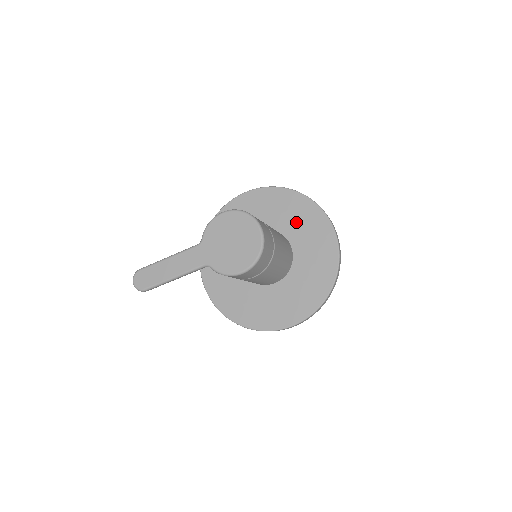
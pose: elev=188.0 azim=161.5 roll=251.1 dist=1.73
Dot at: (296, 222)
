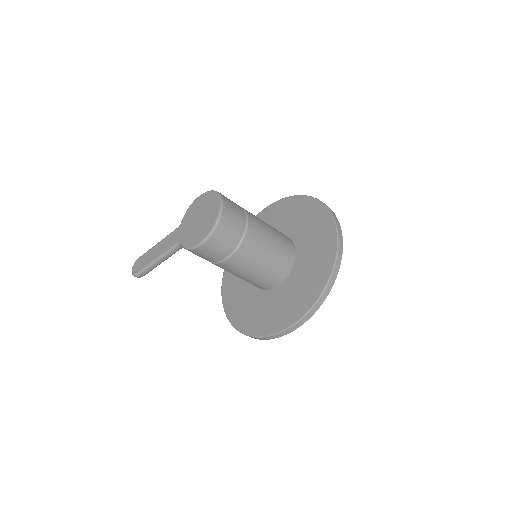
Dot at: (303, 224)
